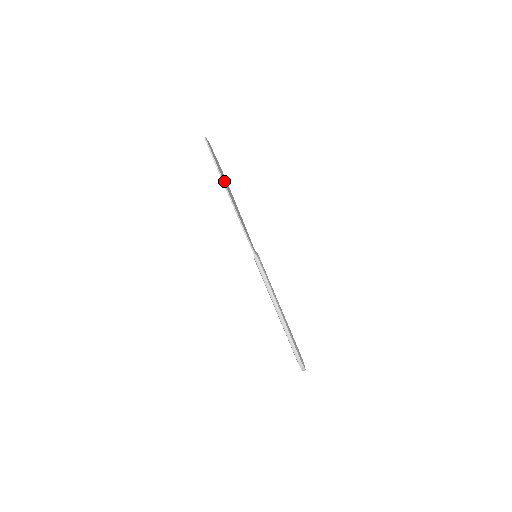
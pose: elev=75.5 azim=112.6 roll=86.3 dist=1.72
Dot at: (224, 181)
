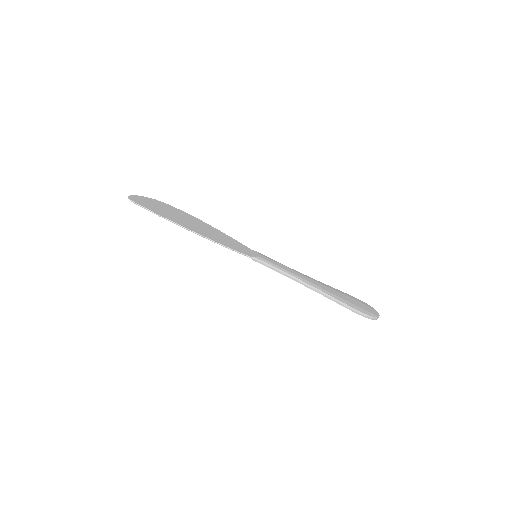
Dot at: (174, 220)
